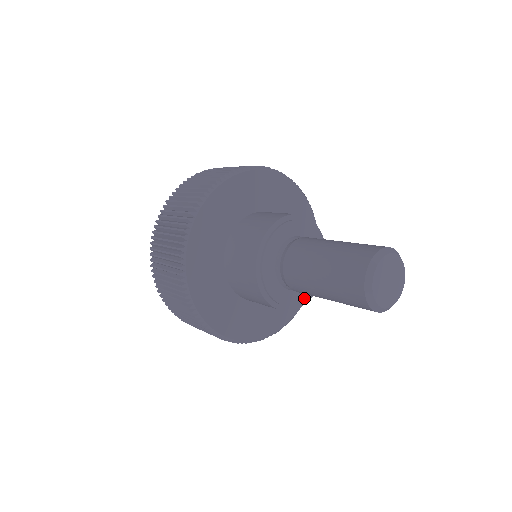
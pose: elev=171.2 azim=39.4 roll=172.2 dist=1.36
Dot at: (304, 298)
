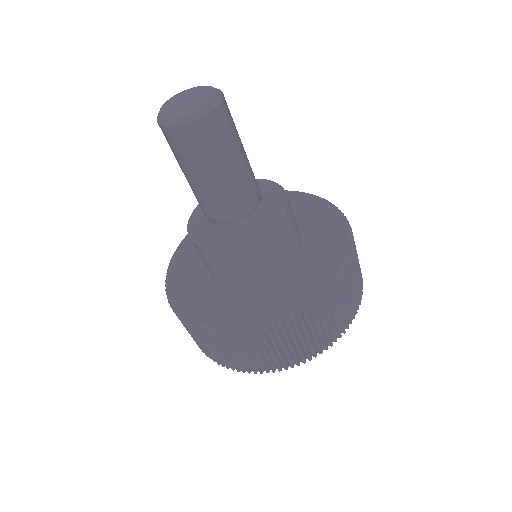
Dot at: (226, 241)
